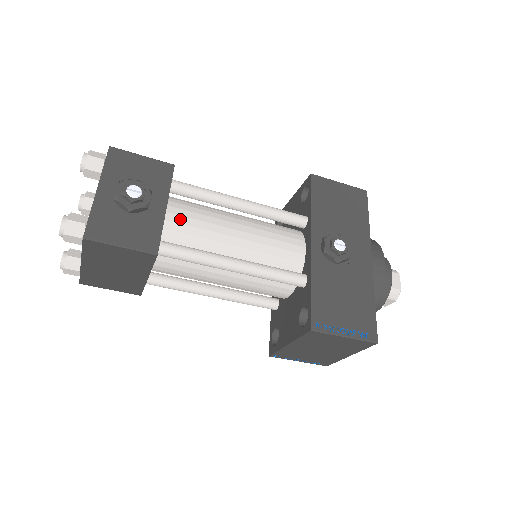
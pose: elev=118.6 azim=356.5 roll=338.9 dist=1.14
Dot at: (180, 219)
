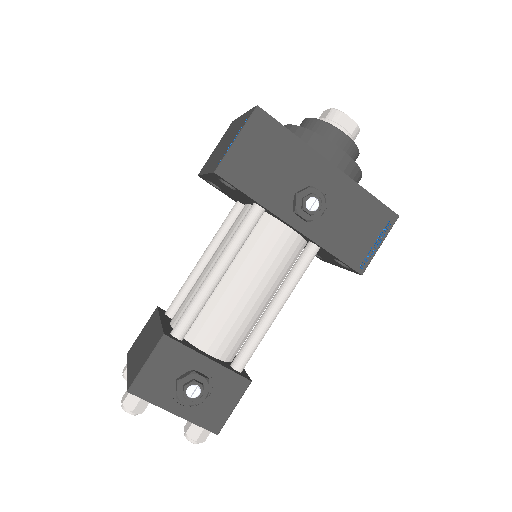
Dot at: (217, 342)
